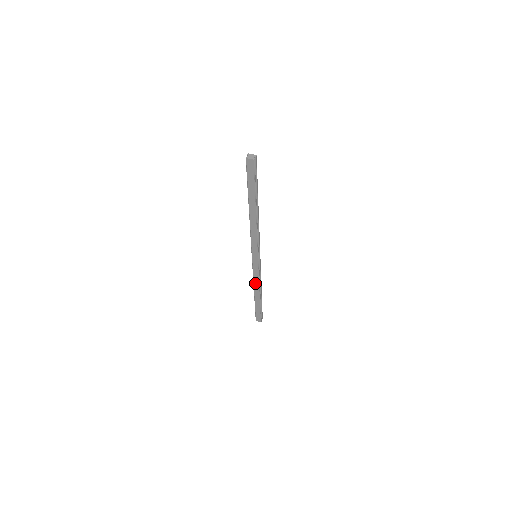
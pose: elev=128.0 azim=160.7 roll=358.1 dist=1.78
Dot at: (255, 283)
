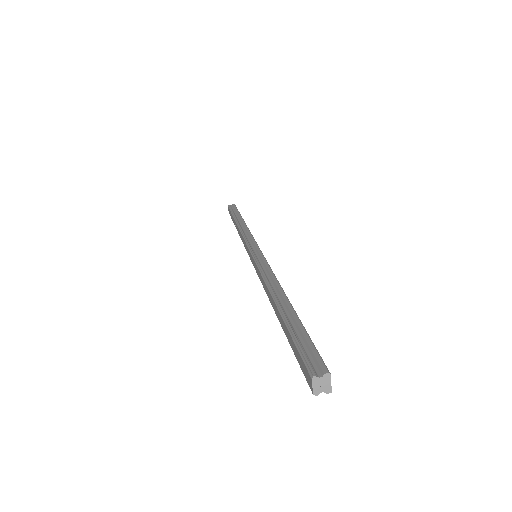
Dot at: occluded
